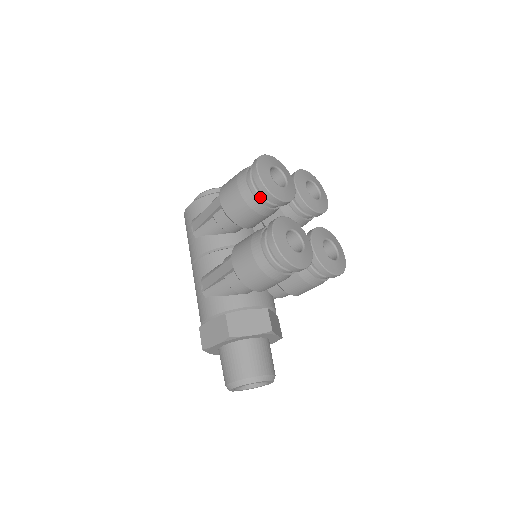
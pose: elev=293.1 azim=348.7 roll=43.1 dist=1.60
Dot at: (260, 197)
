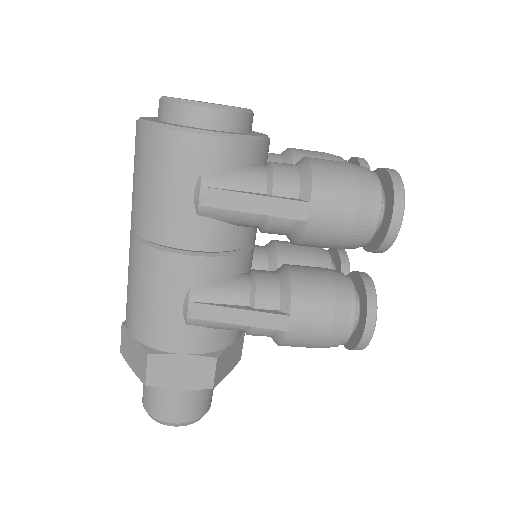
Dot at: (366, 244)
